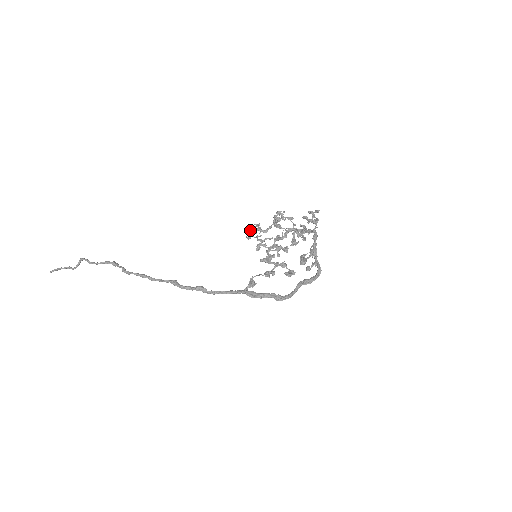
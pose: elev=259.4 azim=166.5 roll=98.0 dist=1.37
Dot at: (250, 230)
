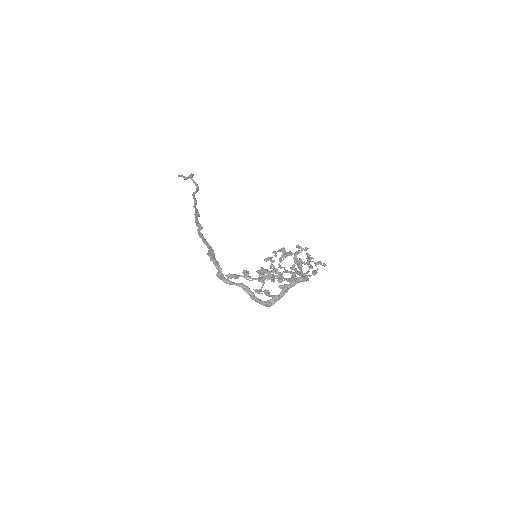
Dot at: (282, 251)
